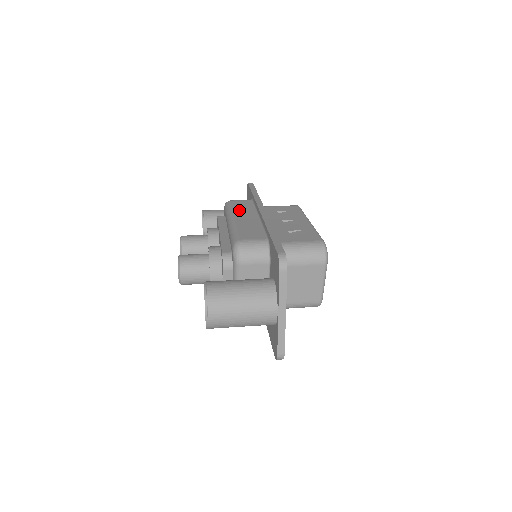
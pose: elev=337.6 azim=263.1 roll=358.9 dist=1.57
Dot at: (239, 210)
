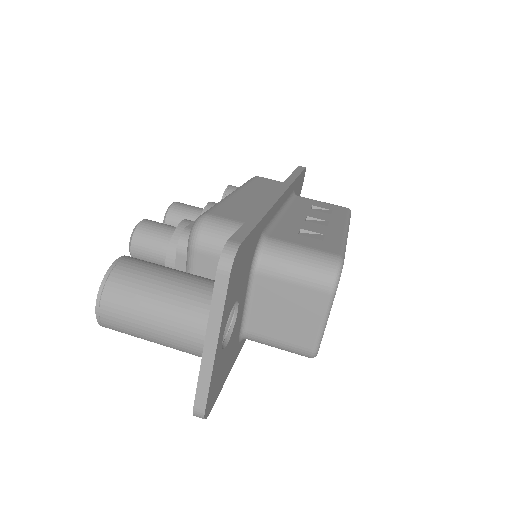
Dot at: (255, 186)
